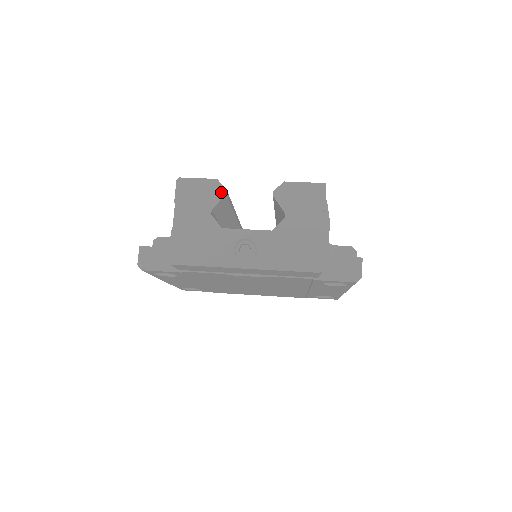
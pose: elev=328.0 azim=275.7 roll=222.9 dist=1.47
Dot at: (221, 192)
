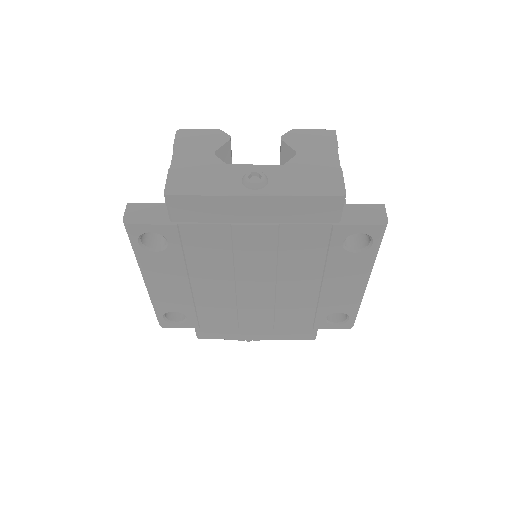
Dot at: (225, 138)
